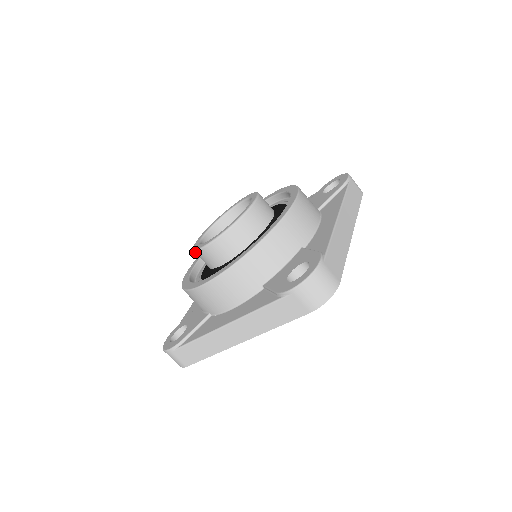
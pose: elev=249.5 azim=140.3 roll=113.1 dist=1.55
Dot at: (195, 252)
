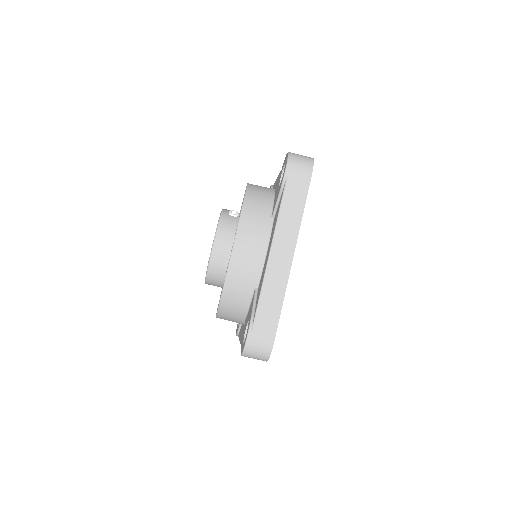
Dot at: occluded
